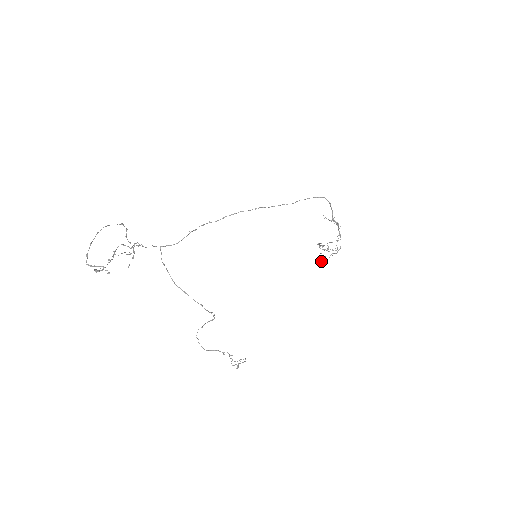
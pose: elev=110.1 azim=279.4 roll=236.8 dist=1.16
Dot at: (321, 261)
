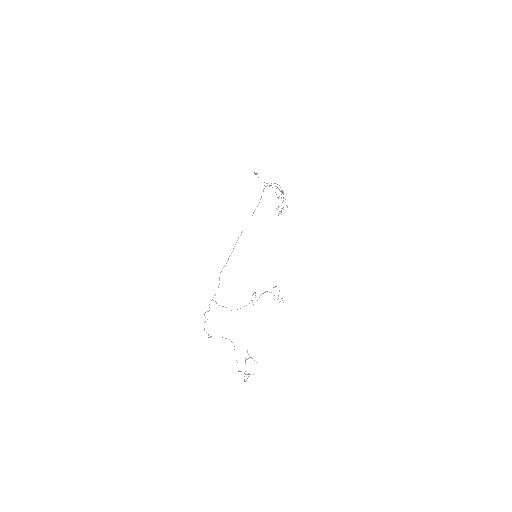
Dot at: occluded
